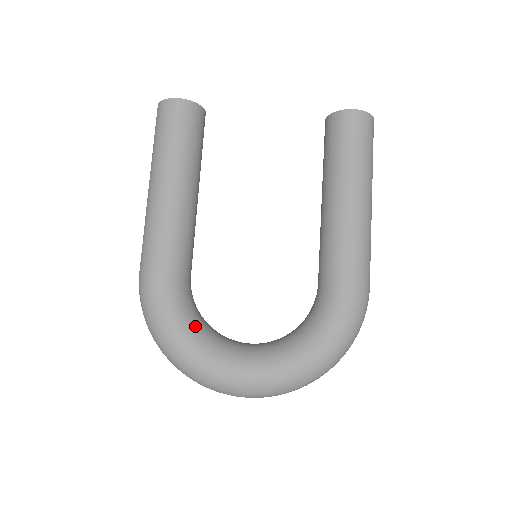
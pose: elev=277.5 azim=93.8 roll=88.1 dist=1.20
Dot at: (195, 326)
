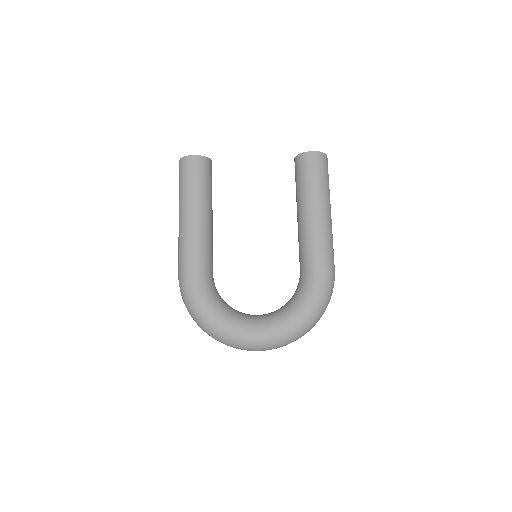
Dot at: (220, 306)
